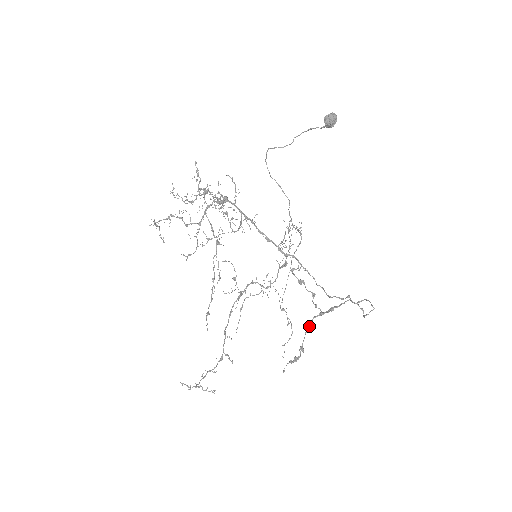
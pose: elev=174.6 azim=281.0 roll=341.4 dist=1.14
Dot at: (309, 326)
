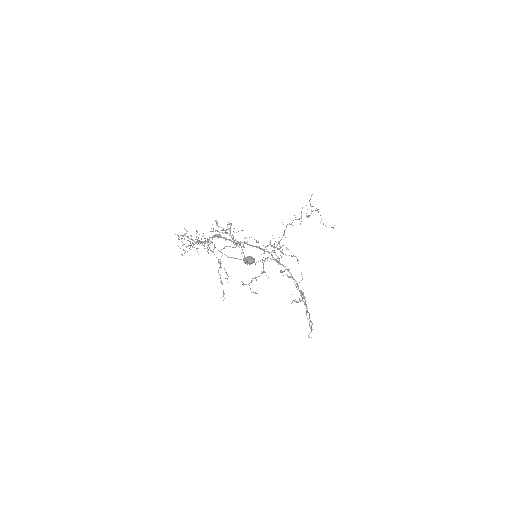
Dot at: occluded
